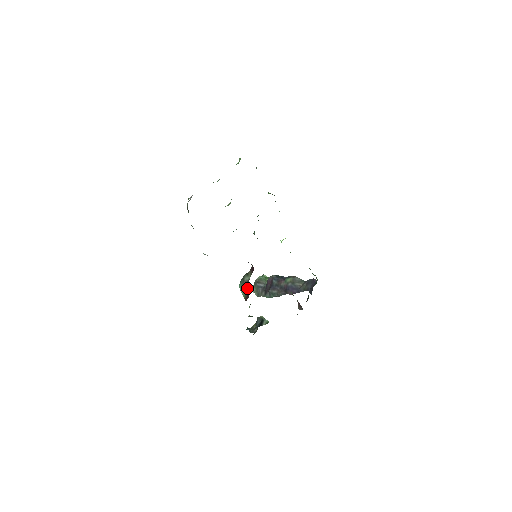
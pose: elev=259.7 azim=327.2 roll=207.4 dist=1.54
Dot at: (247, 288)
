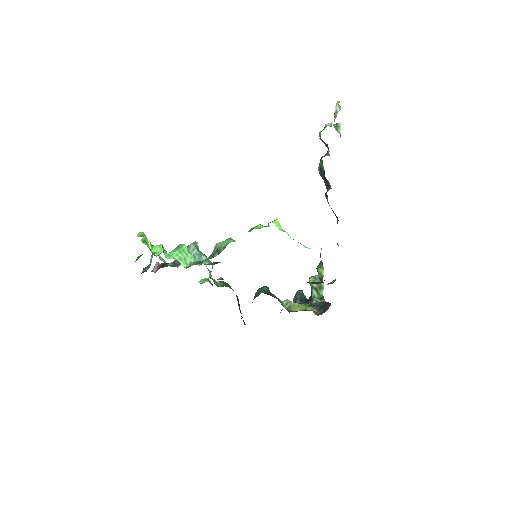
Dot at: occluded
